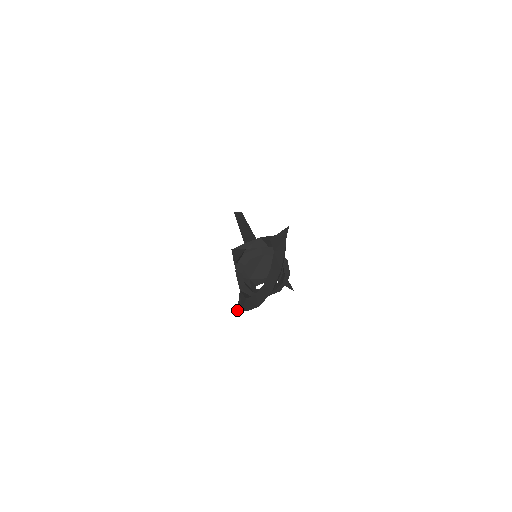
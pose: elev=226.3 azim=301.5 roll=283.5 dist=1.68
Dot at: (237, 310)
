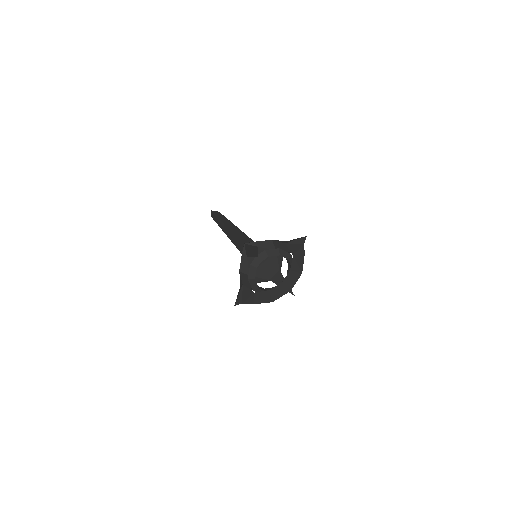
Dot at: (236, 302)
